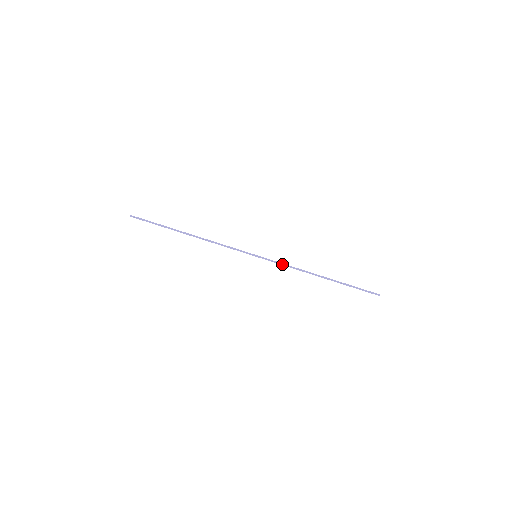
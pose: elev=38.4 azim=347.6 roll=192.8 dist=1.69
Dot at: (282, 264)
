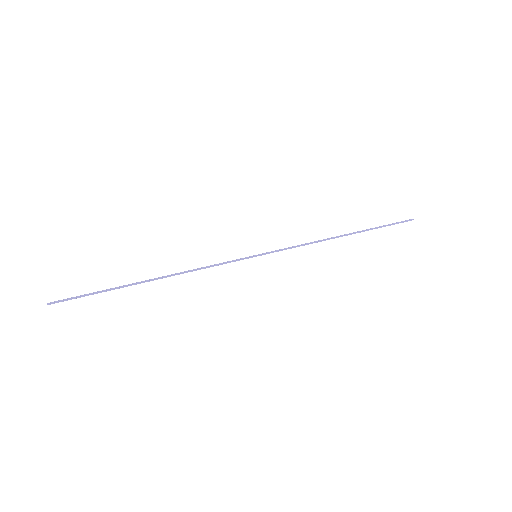
Dot at: (292, 247)
